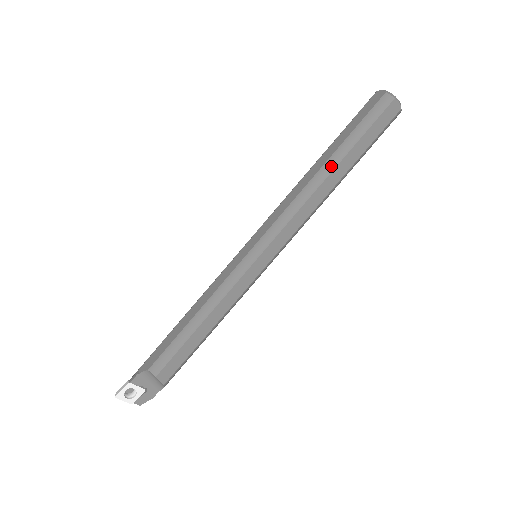
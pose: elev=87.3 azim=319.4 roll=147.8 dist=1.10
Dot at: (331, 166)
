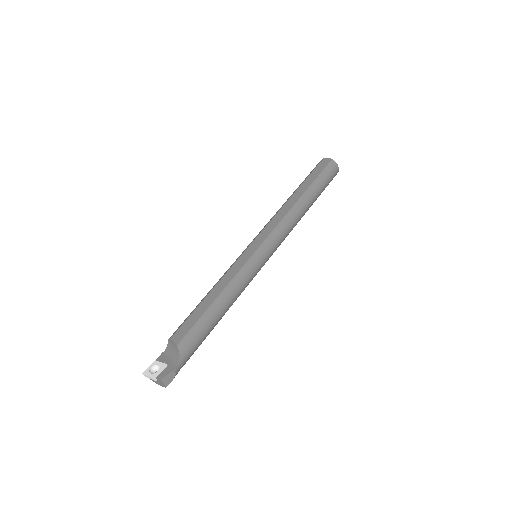
Dot at: (292, 194)
